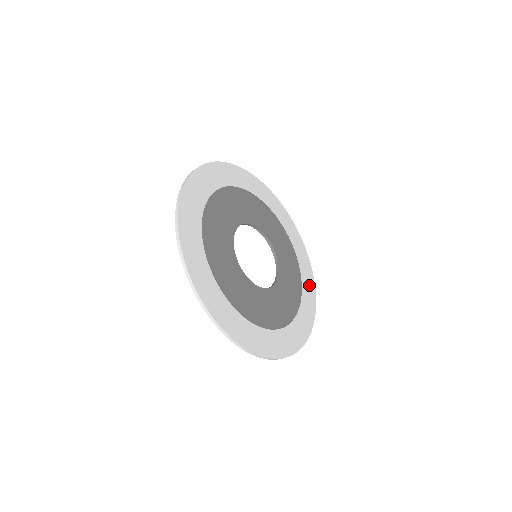
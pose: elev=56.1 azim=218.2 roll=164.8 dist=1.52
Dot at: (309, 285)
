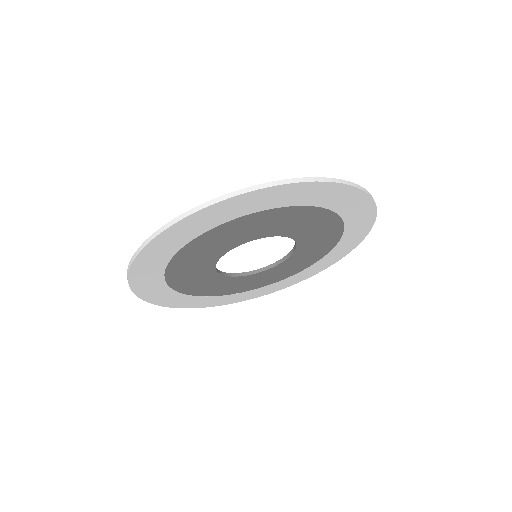
Dot at: (261, 292)
